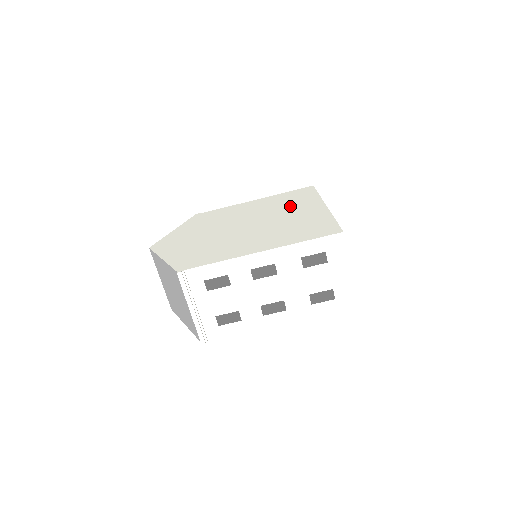
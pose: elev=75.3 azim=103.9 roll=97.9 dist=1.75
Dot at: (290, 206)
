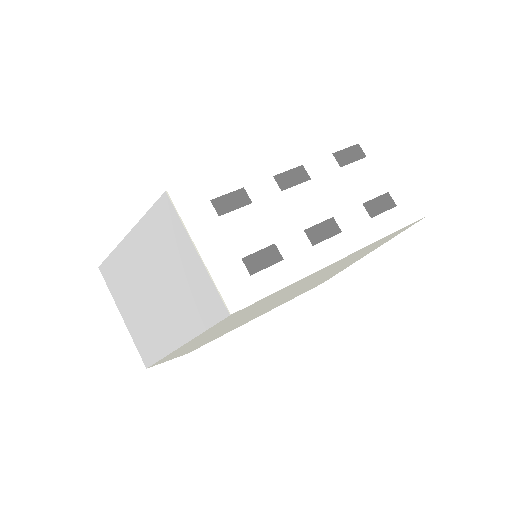
Dot at: occluded
